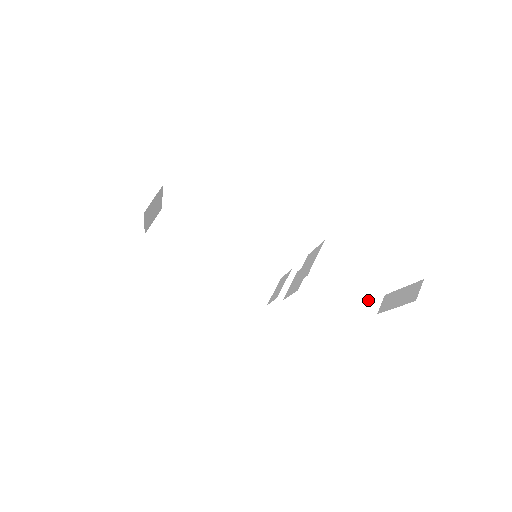
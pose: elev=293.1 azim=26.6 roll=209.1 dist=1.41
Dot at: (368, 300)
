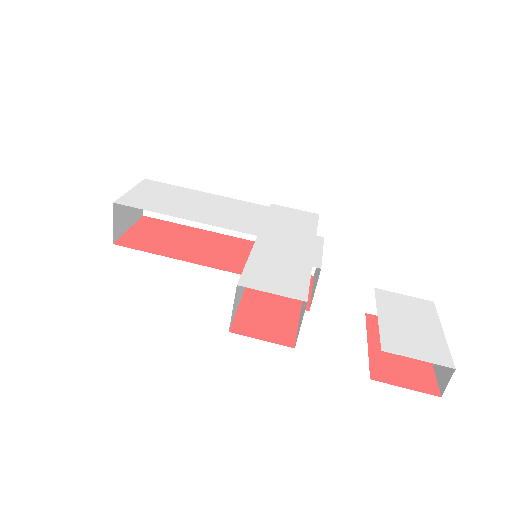
Dot at: occluded
